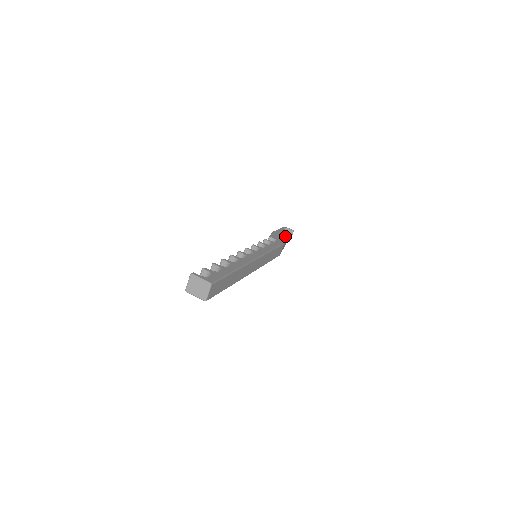
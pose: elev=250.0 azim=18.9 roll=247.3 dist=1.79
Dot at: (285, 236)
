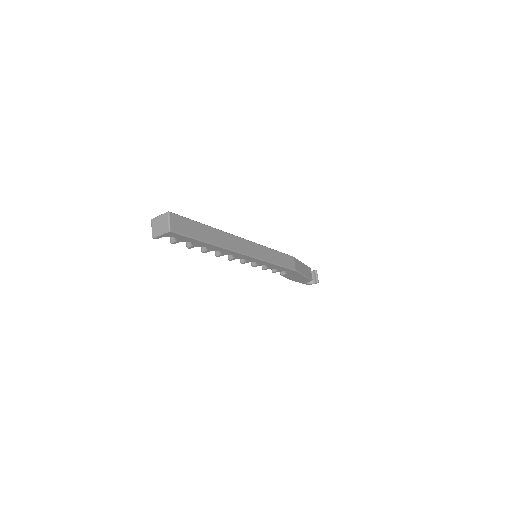
Dot at: occluded
